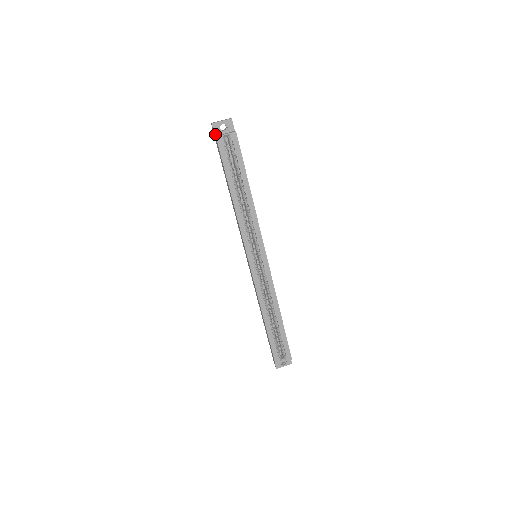
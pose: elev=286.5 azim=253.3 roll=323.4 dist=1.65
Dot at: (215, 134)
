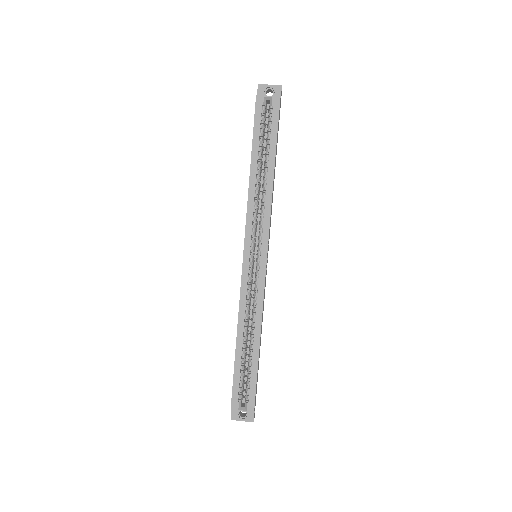
Dot at: occluded
